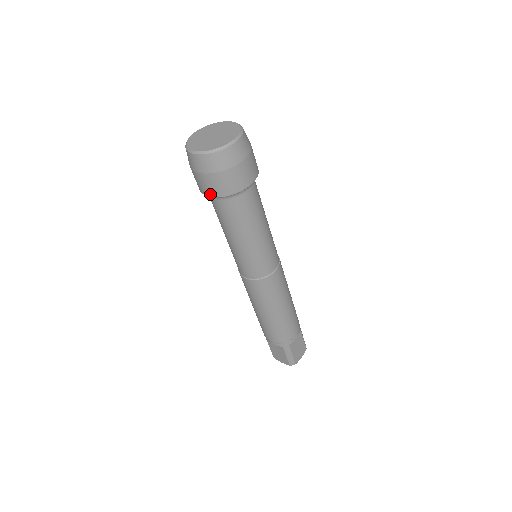
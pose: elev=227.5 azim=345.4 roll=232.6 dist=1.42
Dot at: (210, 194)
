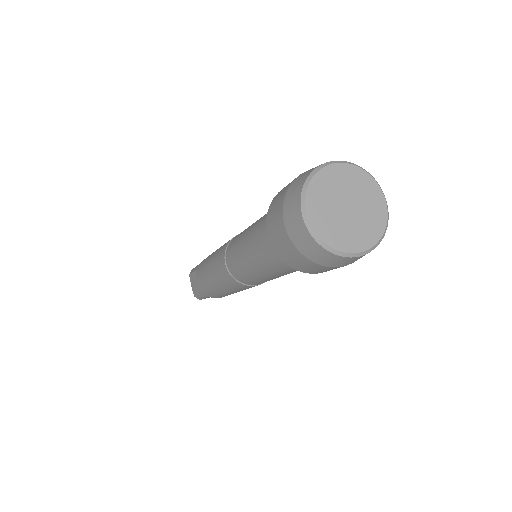
Dot at: (272, 239)
